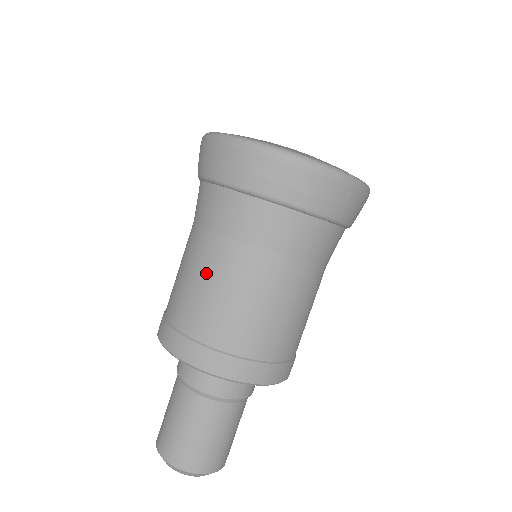
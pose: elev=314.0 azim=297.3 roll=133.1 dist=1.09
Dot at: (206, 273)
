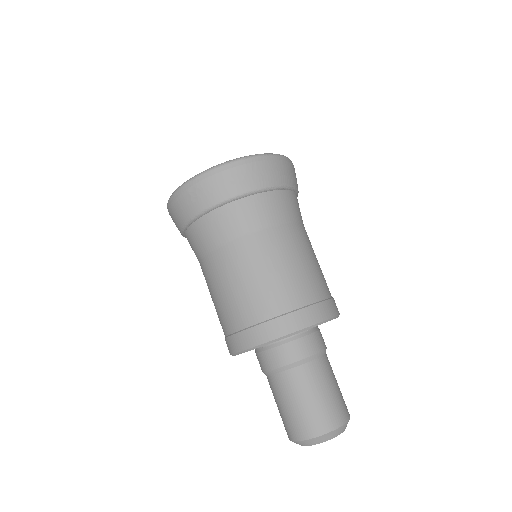
Dot at: (268, 262)
